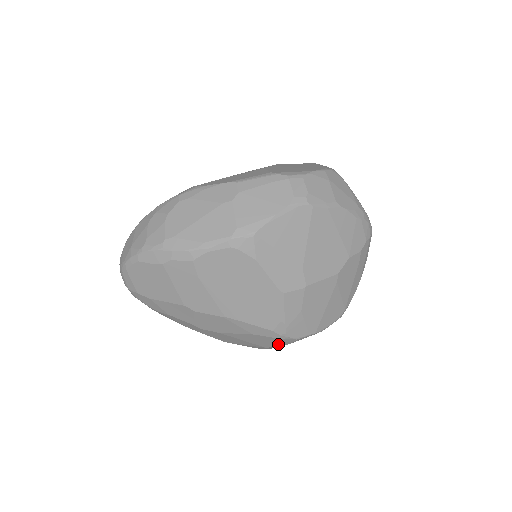
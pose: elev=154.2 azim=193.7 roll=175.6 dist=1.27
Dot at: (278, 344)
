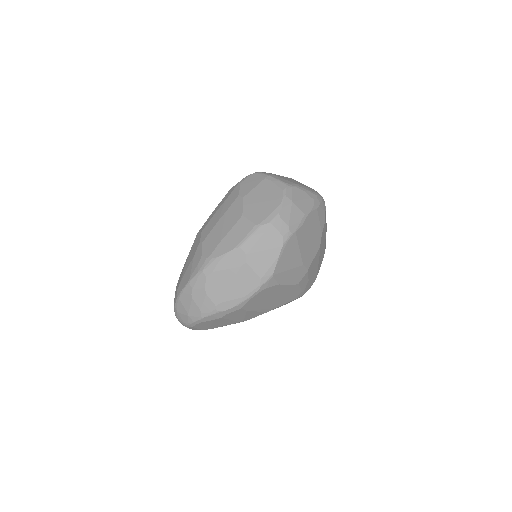
Dot at: occluded
